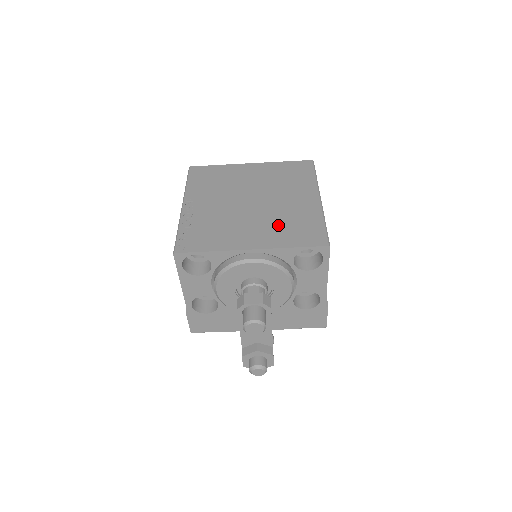
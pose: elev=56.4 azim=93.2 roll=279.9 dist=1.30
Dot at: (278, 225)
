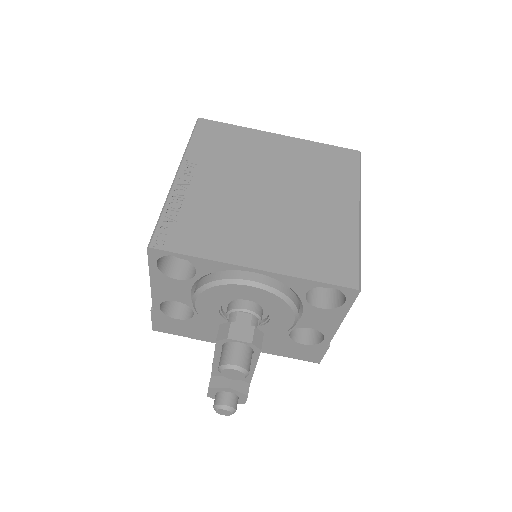
Dot at: (297, 239)
